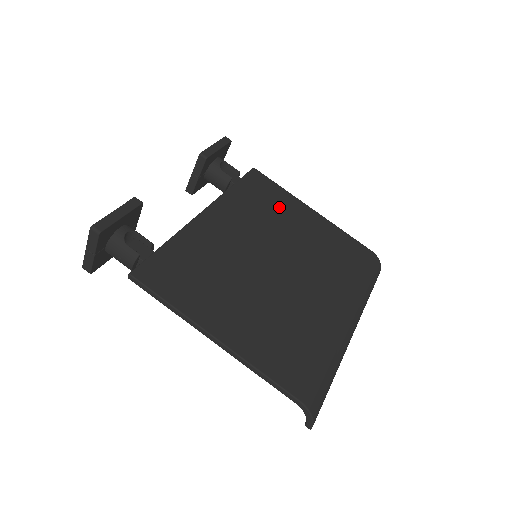
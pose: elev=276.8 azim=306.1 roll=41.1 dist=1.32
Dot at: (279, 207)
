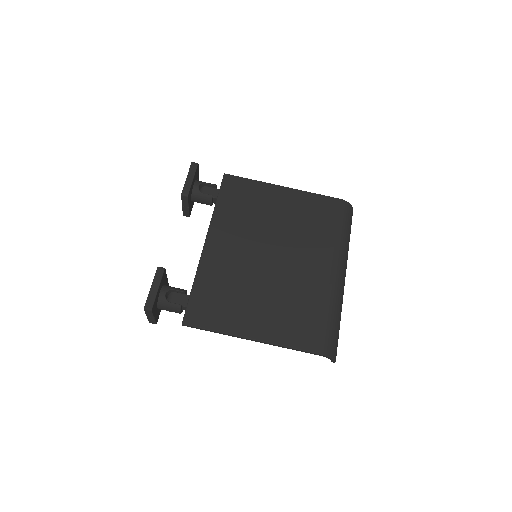
Dot at: (257, 202)
